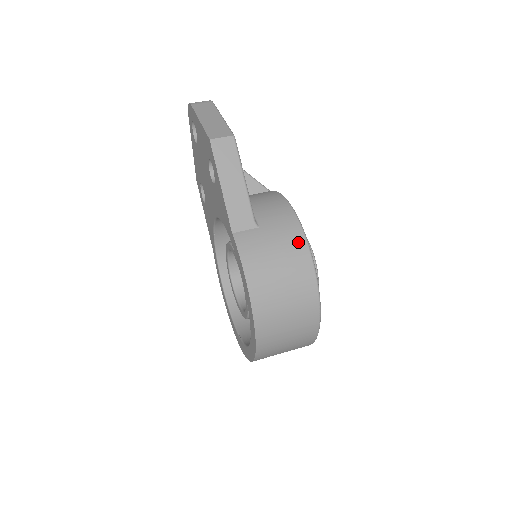
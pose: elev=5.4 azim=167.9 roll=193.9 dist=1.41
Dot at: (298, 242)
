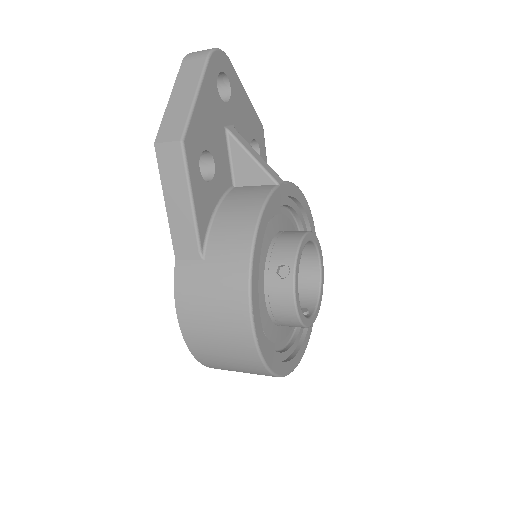
Dot at: (238, 293)
